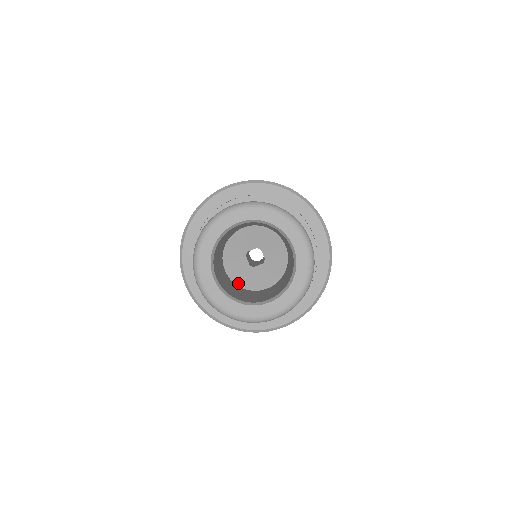
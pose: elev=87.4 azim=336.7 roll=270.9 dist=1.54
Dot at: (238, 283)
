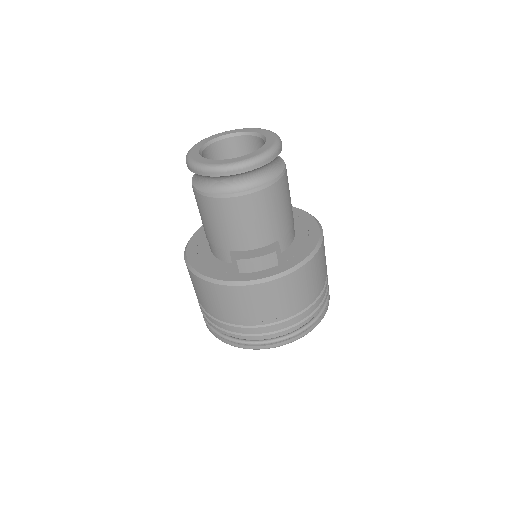
Dot at: occluded
